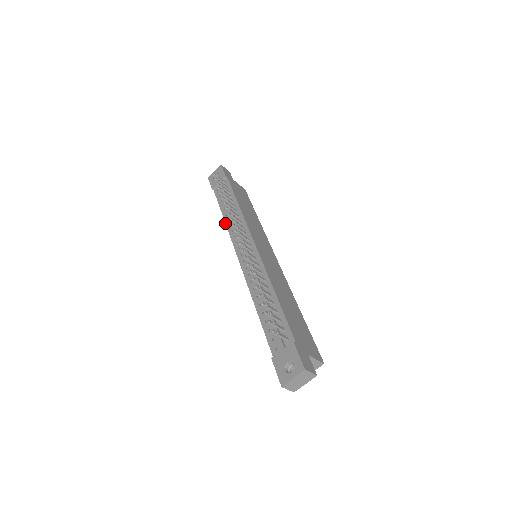
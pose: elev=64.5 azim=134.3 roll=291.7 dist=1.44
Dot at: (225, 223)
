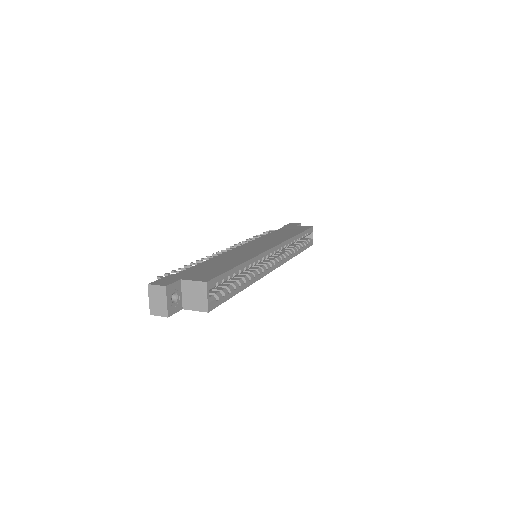
Dot at: occluded
